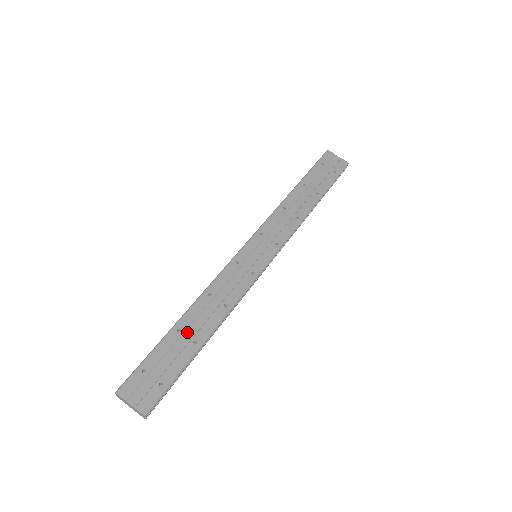
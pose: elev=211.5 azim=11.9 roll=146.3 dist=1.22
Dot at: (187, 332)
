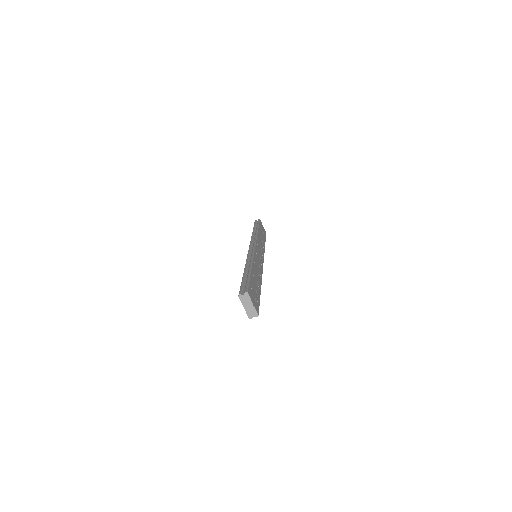
Dot at: (255, 278)
